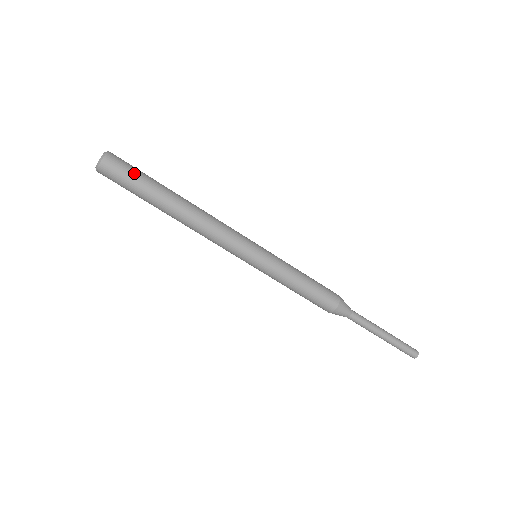
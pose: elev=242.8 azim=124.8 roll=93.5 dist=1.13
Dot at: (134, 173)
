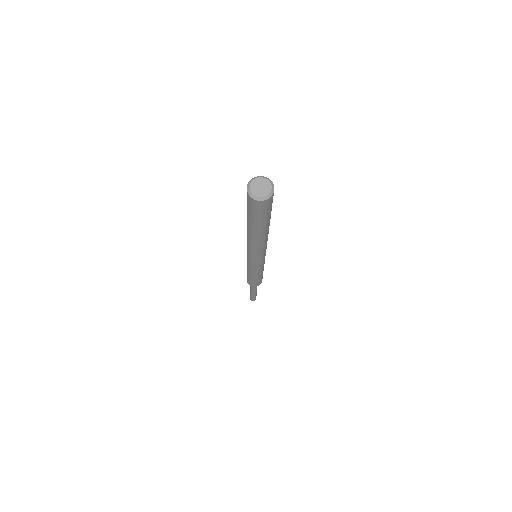
Dot at: (259, 216)
